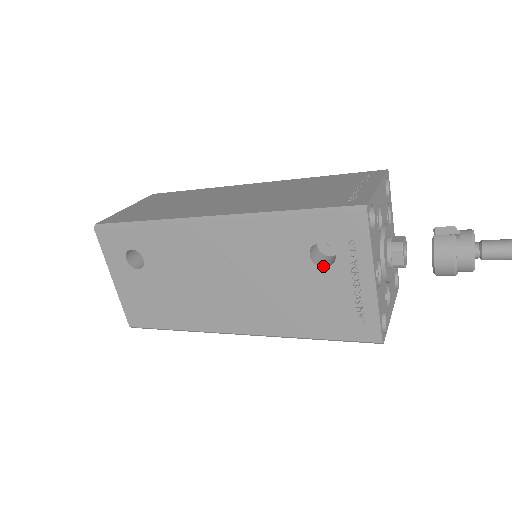
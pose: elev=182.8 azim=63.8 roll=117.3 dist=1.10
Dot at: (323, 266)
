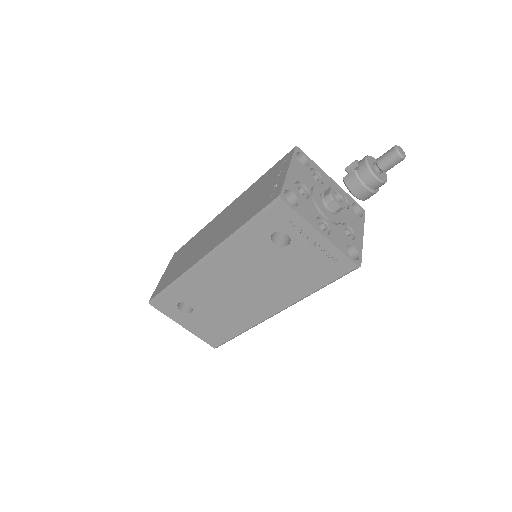
Dot at: (287, 245)
